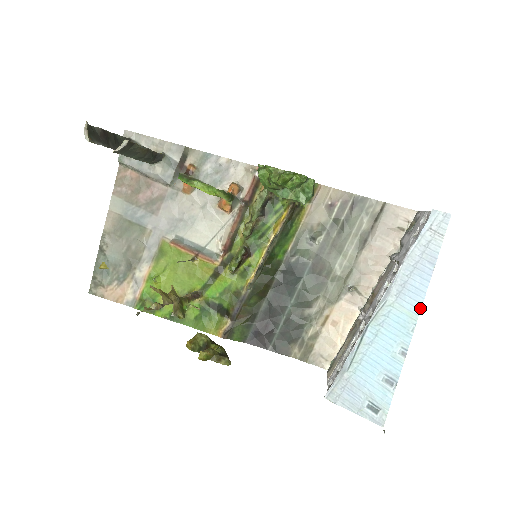
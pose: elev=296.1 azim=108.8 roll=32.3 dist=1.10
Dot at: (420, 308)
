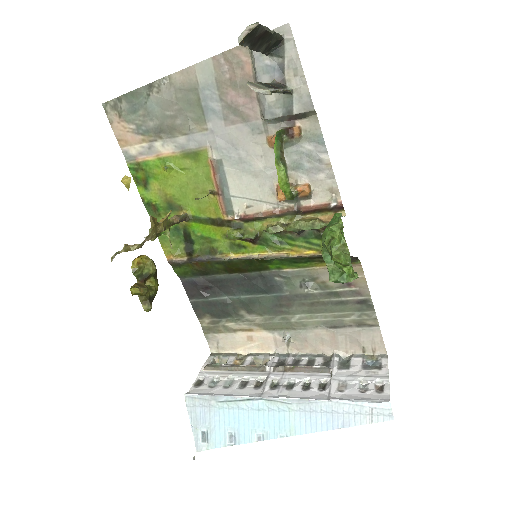
Dot at: (302, 433)
